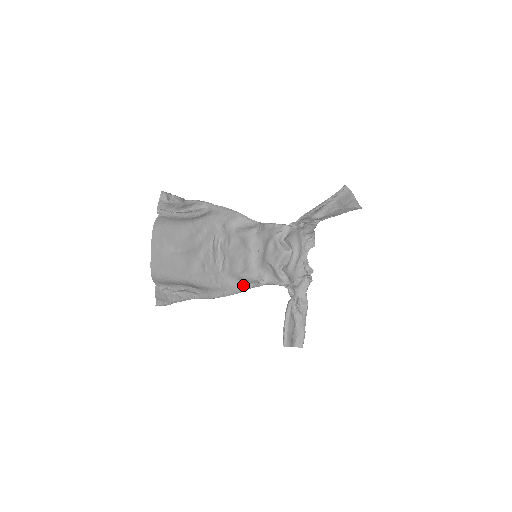
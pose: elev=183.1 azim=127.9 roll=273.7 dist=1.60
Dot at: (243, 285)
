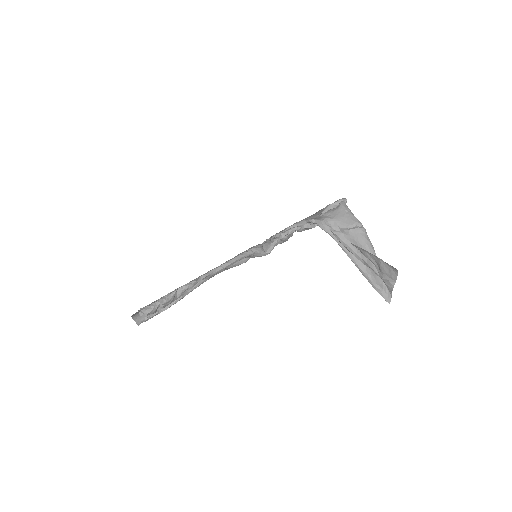
Dot at: (232, 267)
